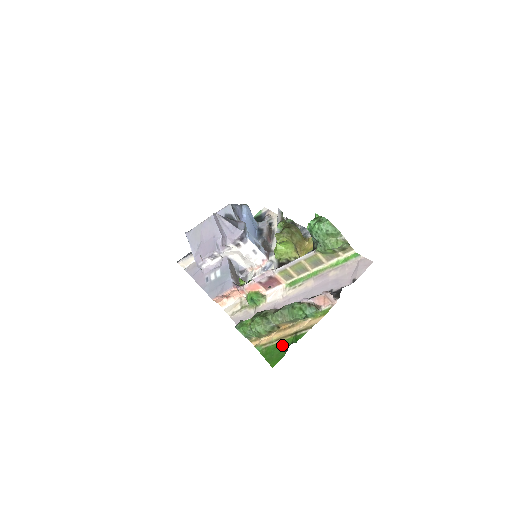
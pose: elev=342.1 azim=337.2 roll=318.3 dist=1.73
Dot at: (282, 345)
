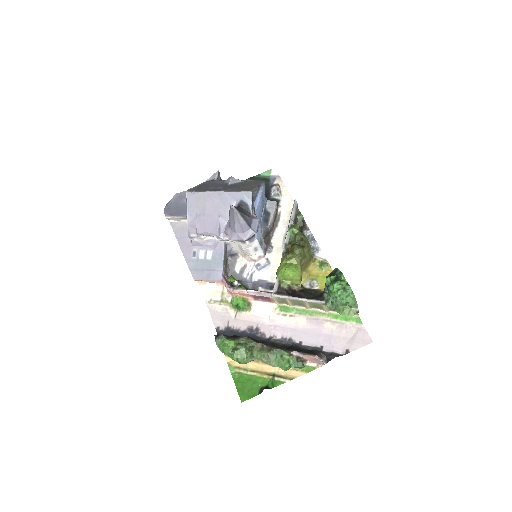
Dot at: (257, 381)
